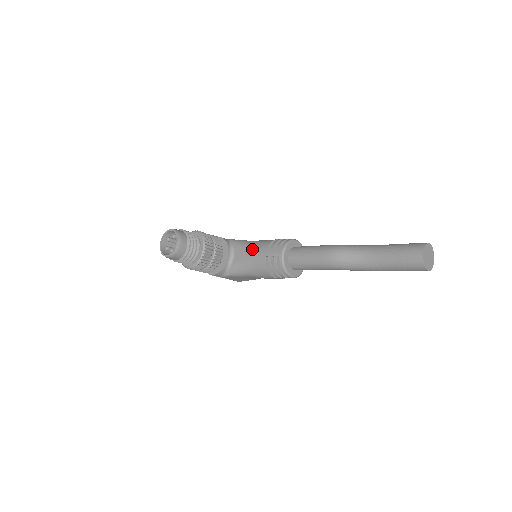
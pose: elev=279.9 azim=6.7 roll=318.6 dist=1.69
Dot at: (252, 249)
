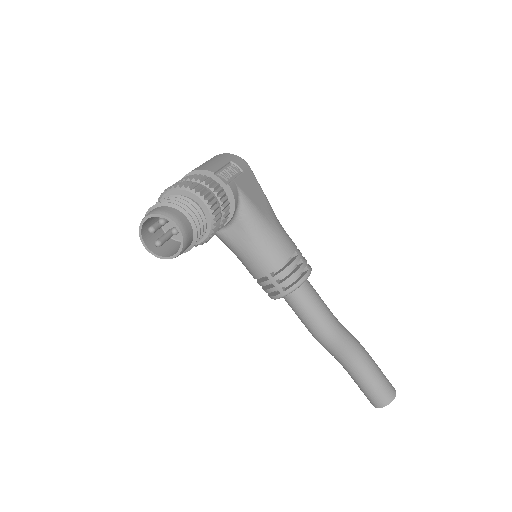
Dot at: (258, 248)
